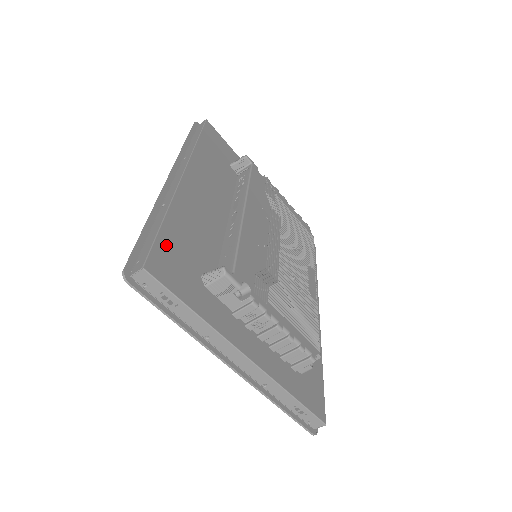
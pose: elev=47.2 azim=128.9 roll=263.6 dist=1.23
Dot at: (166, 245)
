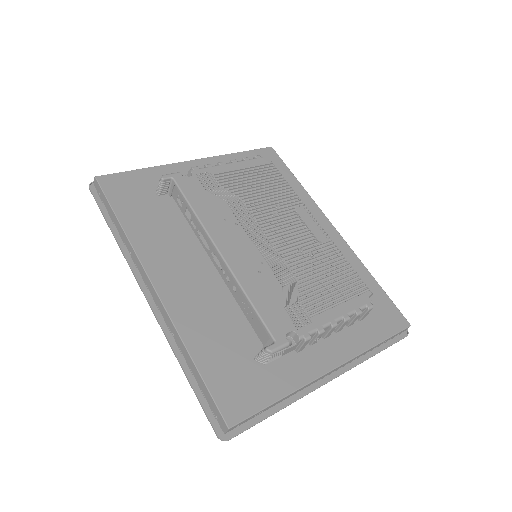
Dot at: (217, 380)
